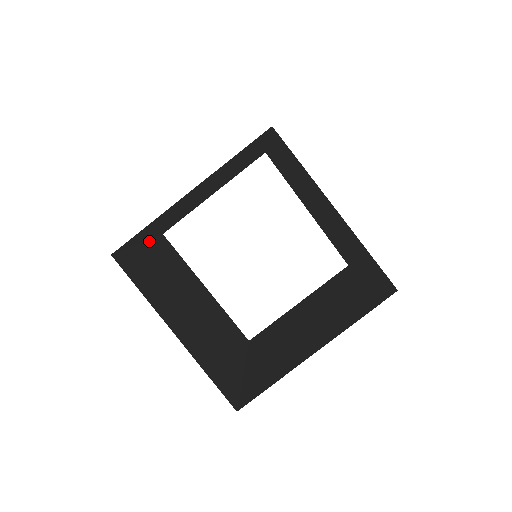
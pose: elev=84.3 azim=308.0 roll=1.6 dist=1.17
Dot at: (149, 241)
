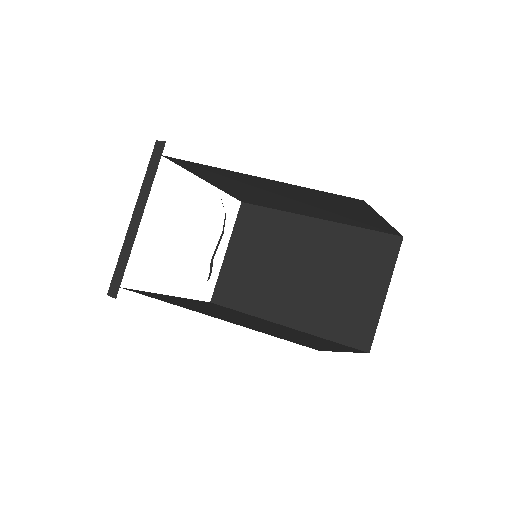
Dot at: occluded
